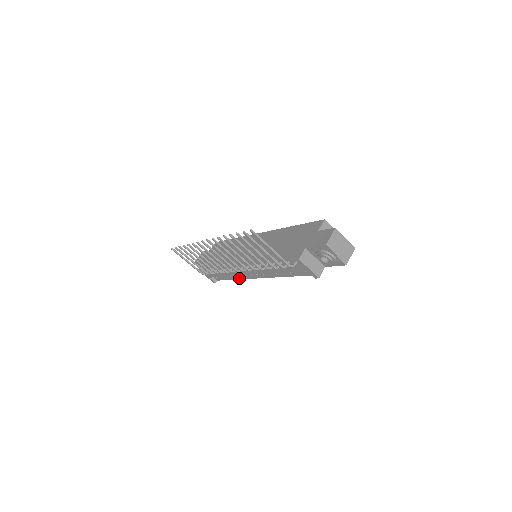
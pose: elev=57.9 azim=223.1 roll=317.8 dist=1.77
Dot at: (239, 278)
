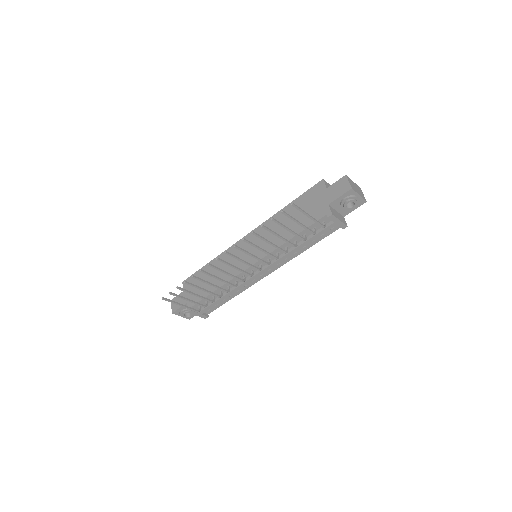
Dot at: (242, 291)
